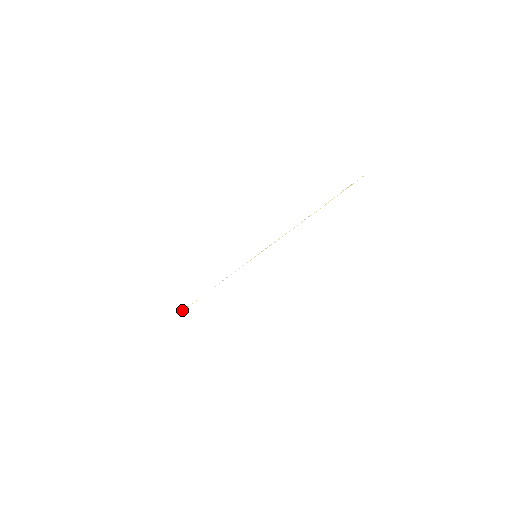
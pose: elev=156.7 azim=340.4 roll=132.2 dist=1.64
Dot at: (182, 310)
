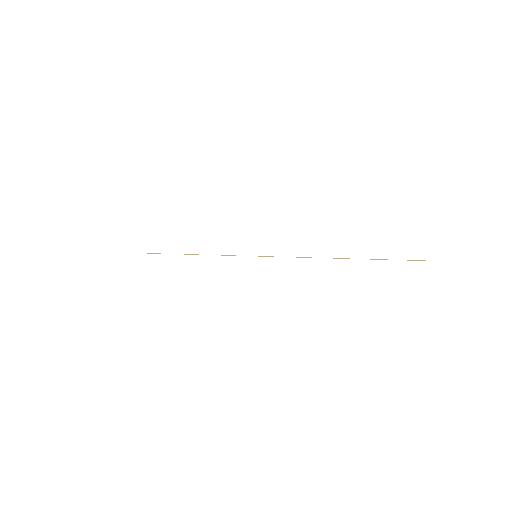
Dot at: occluded
